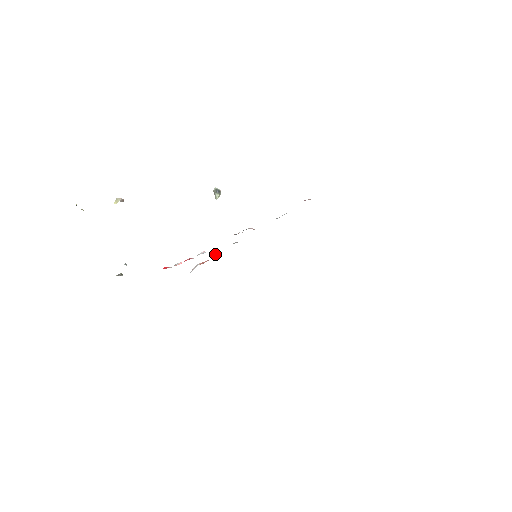
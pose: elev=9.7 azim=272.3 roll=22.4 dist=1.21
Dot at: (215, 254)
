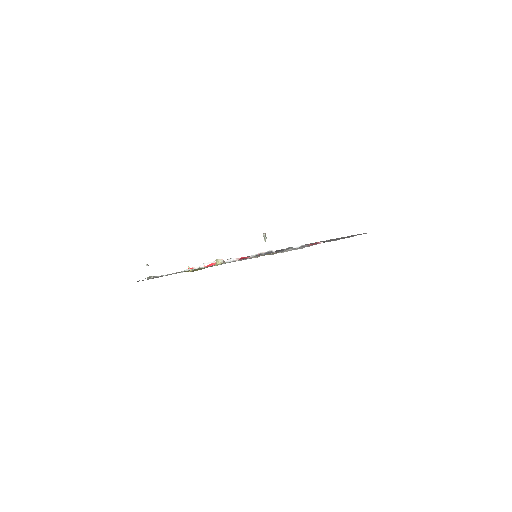
Dot at: (233, 260)
